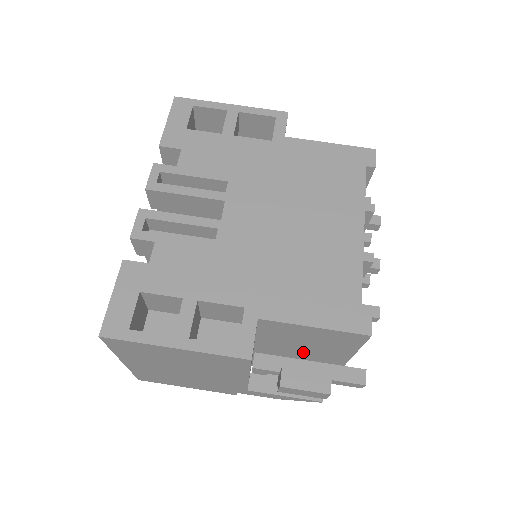
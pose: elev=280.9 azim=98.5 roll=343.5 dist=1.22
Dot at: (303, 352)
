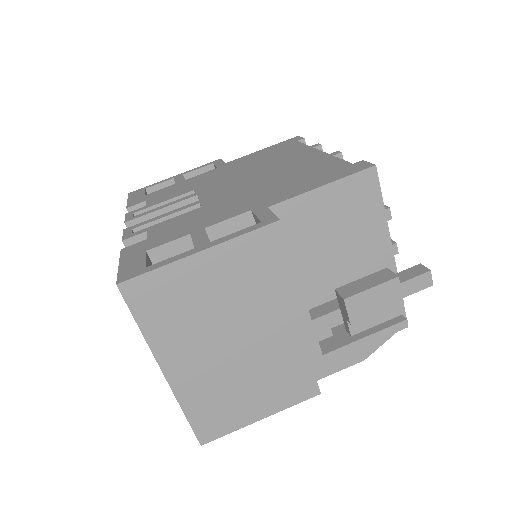
Dot at: (345, 267)
